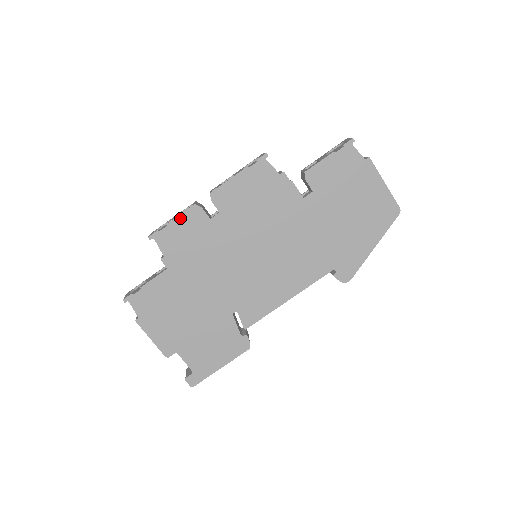
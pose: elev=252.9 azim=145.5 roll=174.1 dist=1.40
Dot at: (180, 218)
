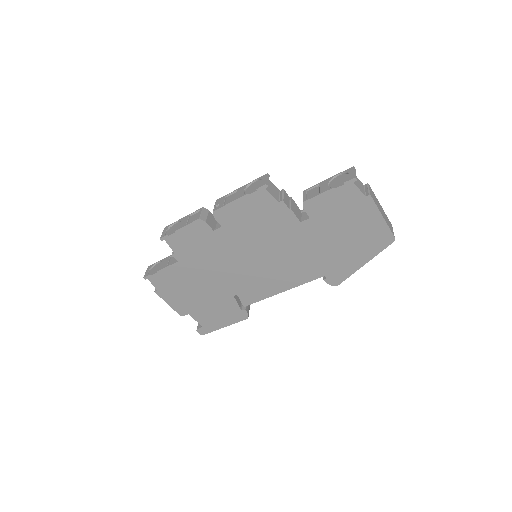
Dot at: (187, 228)
